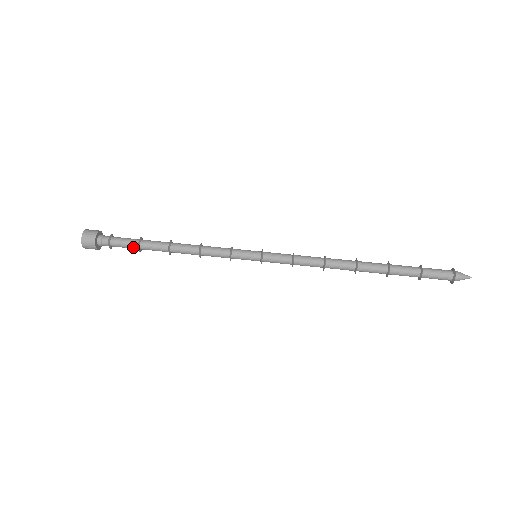
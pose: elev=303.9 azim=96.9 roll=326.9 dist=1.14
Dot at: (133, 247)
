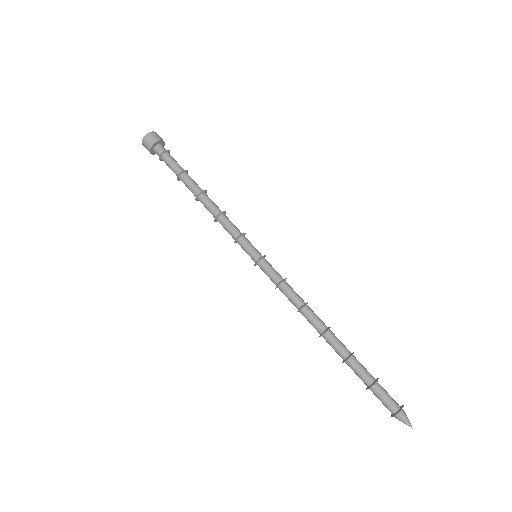
Dot at: (176, 174)
